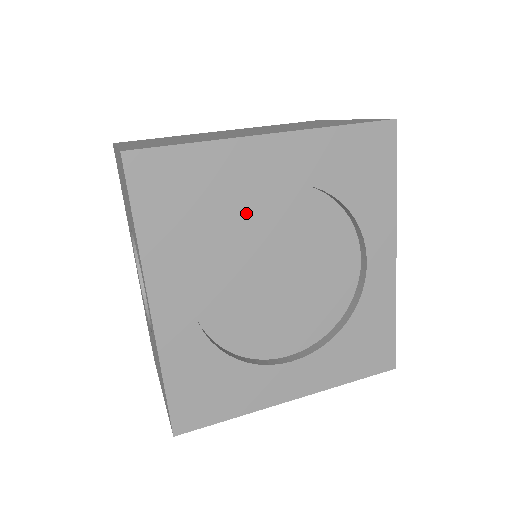
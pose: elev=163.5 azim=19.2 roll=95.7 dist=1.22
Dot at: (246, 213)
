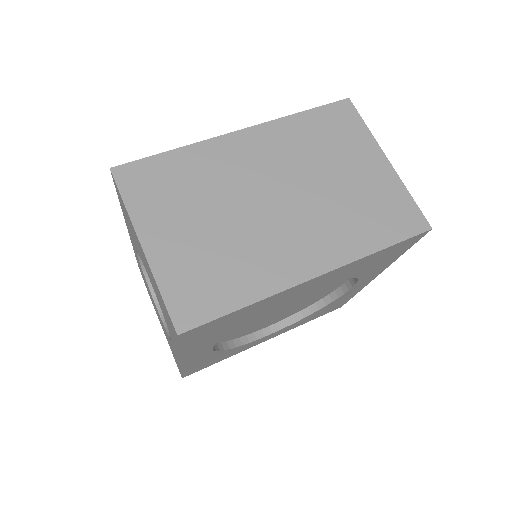
Dot at: occluded
